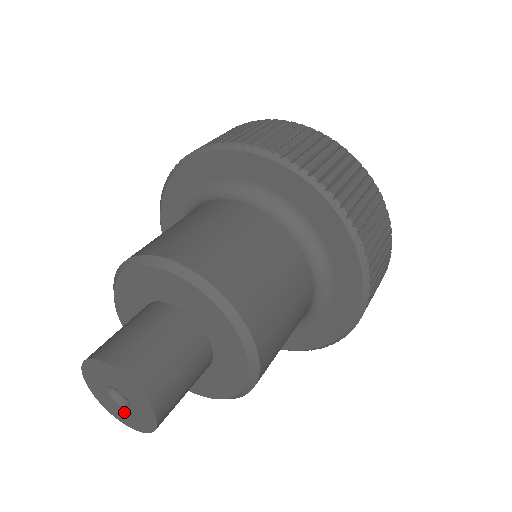
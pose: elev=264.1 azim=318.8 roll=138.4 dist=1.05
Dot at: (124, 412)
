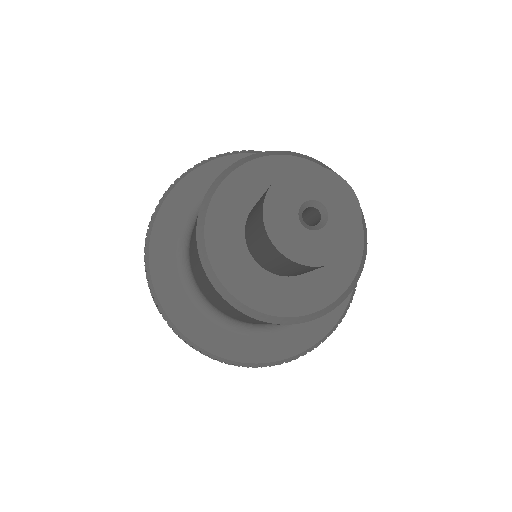
Dot at: (296, 231)
